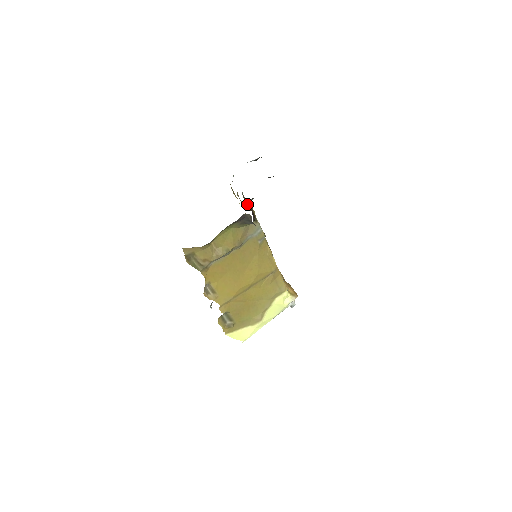
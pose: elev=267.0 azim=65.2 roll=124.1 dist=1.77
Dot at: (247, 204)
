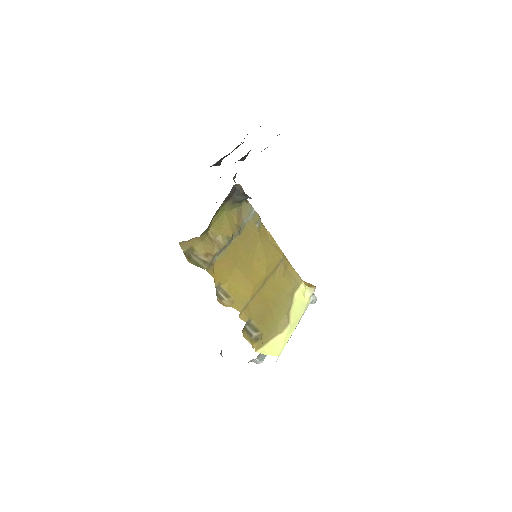
Dot at: occluded
